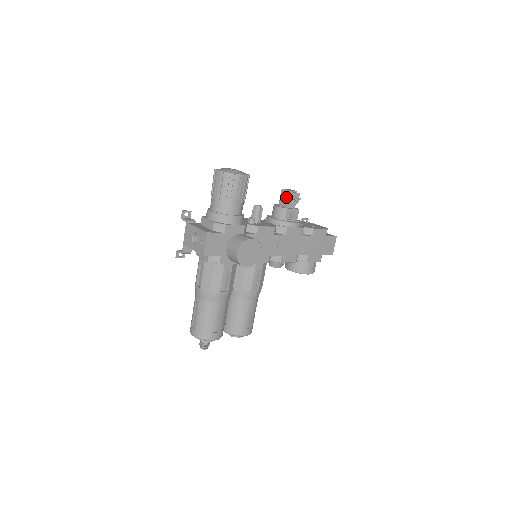
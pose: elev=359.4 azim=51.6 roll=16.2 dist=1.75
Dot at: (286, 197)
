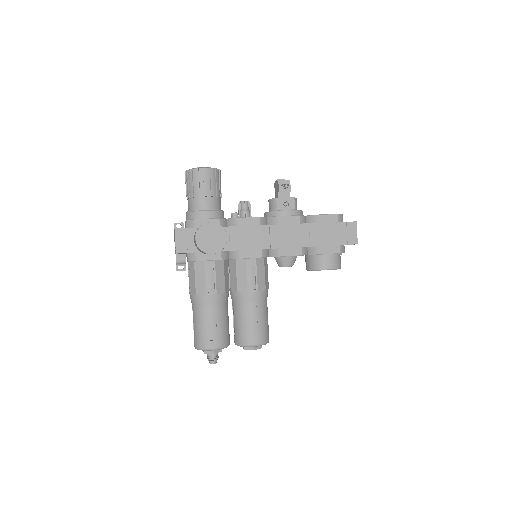
Dot at: (276, 188)
